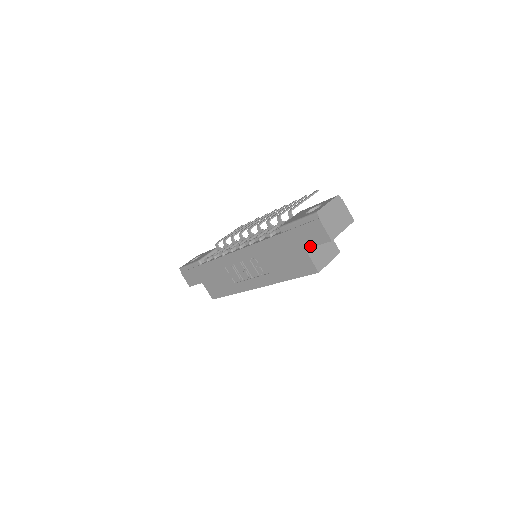
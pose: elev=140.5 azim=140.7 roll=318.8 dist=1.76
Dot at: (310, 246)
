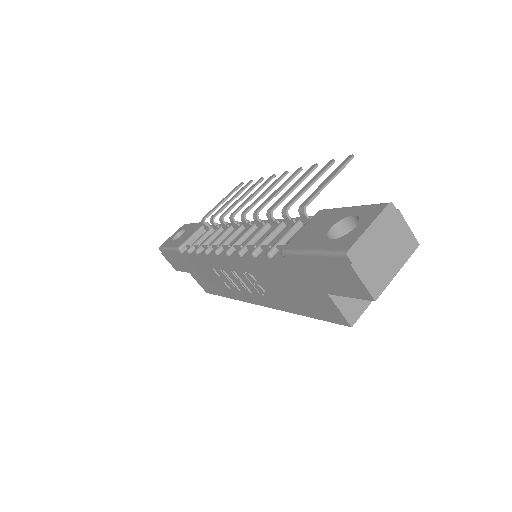
Dot at: (335, 293)
